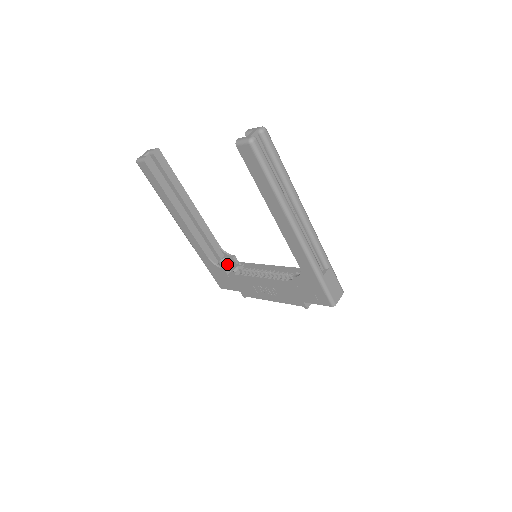
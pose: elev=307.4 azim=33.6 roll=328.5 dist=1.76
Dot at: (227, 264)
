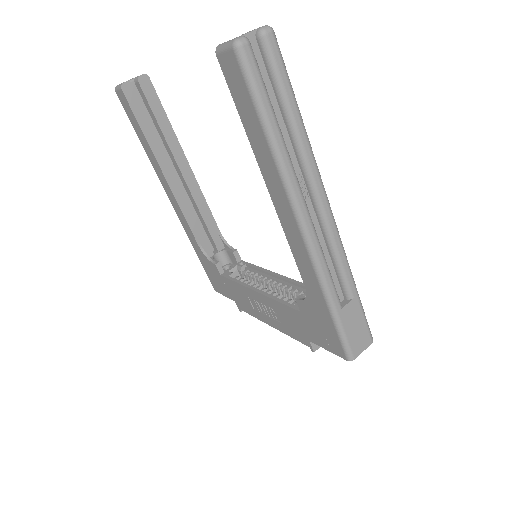
Dot at: (226, 260)
